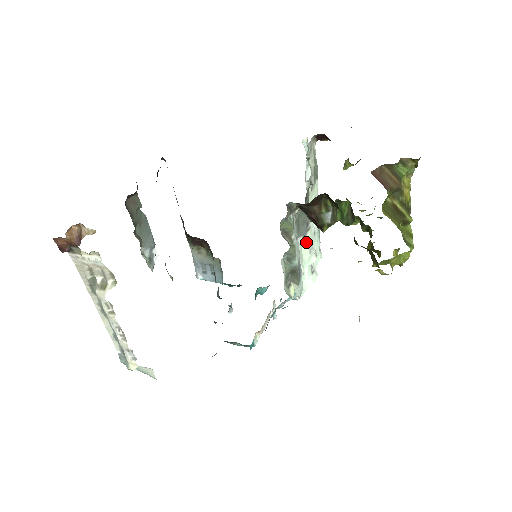
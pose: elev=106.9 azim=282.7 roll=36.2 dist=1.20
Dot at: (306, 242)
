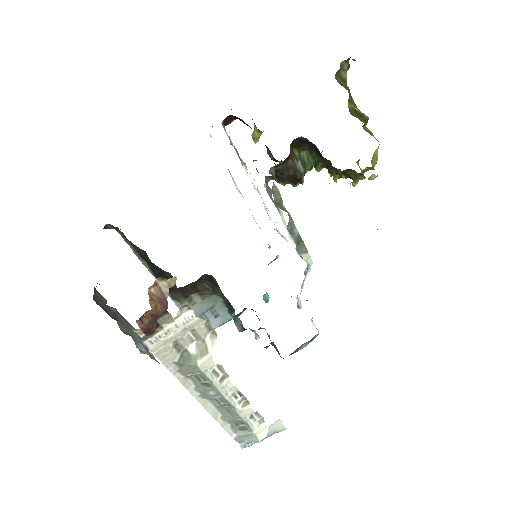
Dot at: (282, 215)
